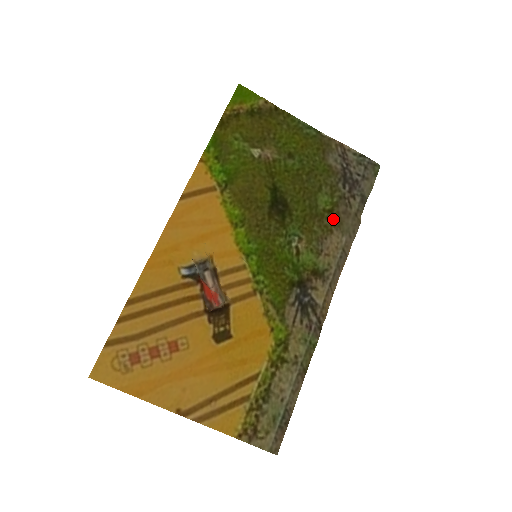
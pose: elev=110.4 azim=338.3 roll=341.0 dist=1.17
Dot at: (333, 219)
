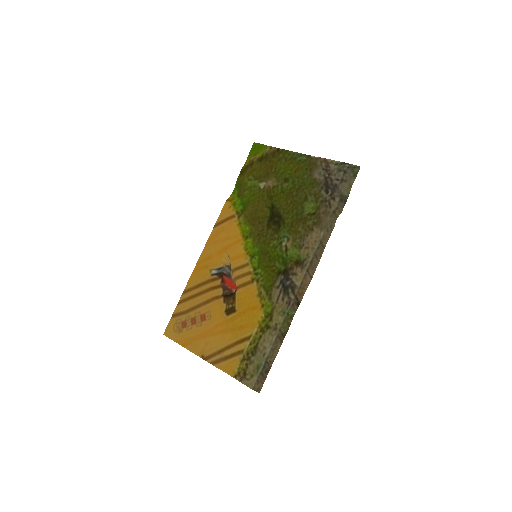
Dot at: (314, 220)
